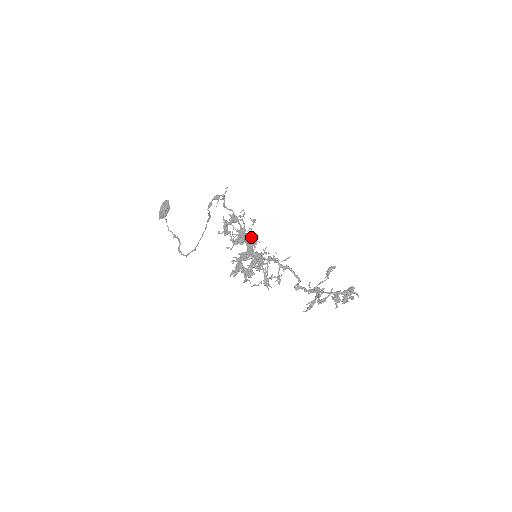
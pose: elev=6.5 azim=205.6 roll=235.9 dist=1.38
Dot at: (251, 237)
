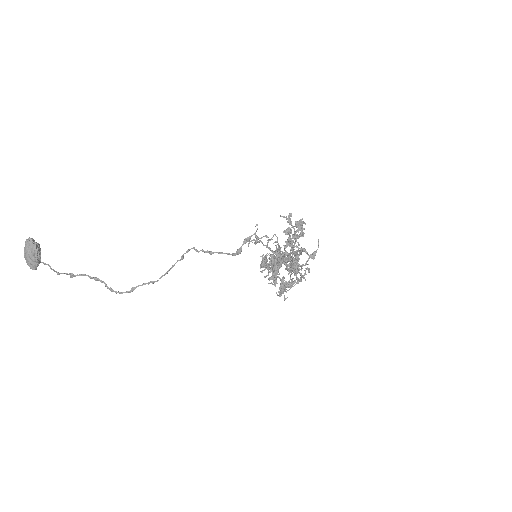
Dot at: occluded
